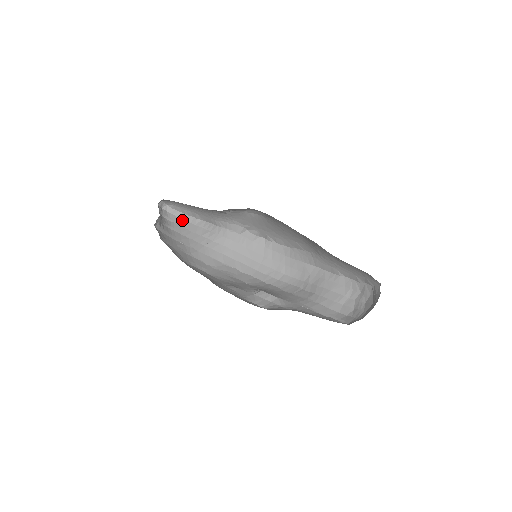
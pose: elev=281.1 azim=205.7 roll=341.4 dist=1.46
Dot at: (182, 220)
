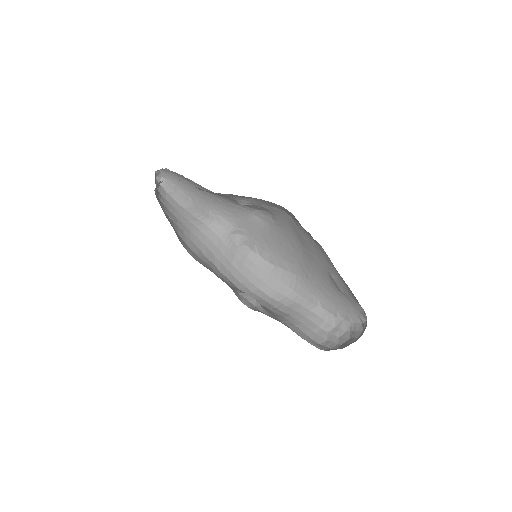
Dot at: (172, 198)
